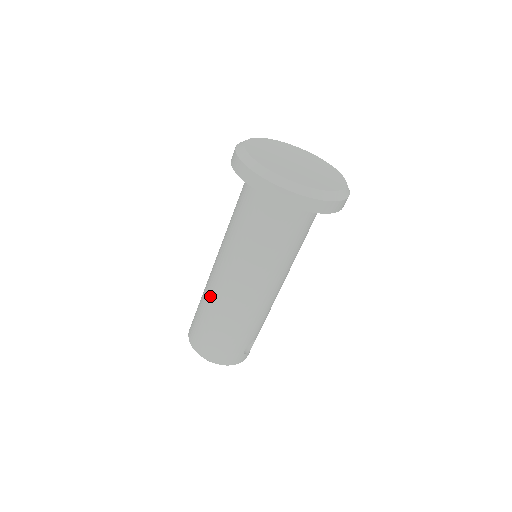
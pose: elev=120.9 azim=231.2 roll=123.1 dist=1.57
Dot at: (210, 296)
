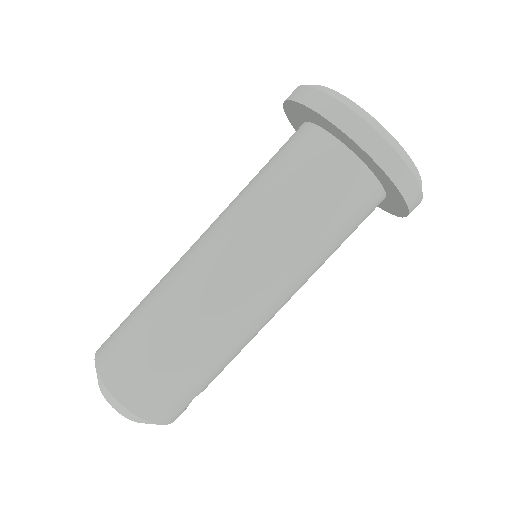
Dot at: (176, 297)
